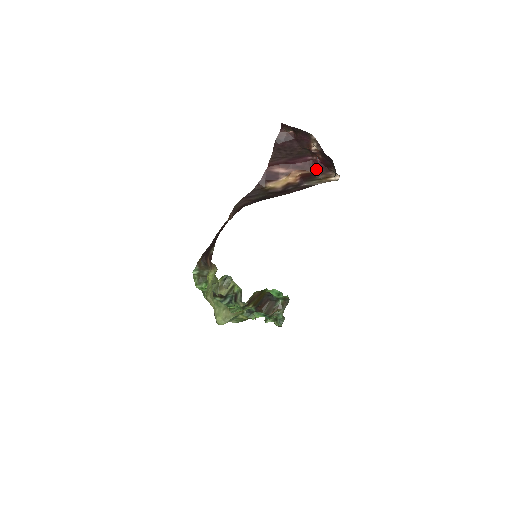
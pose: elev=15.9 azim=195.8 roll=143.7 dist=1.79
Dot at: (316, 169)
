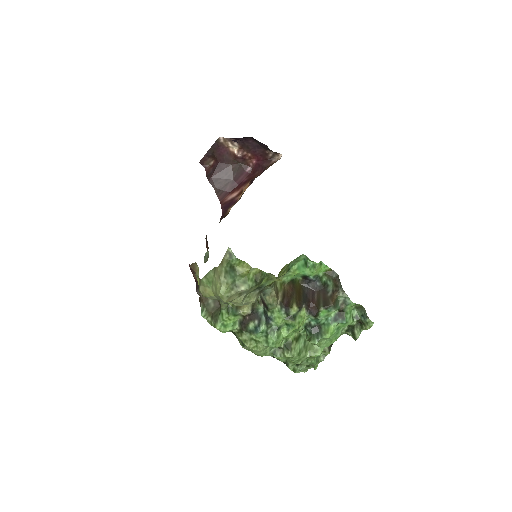
Dot at: (260, 170)
